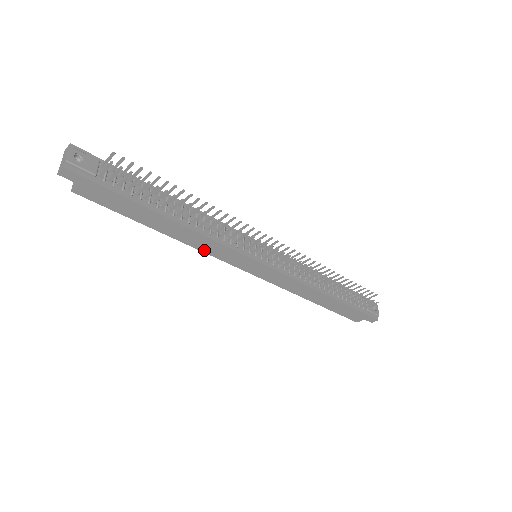
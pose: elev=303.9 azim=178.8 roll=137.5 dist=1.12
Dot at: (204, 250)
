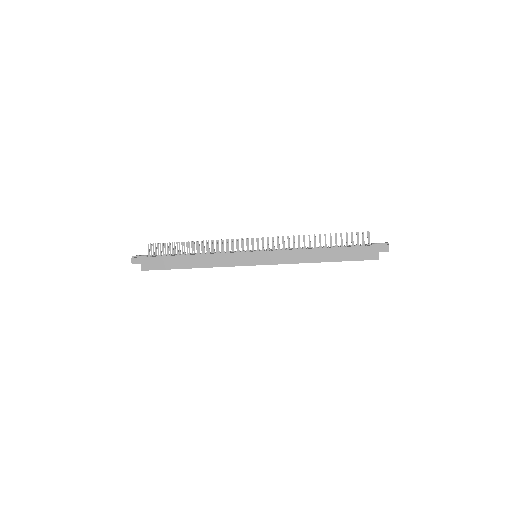
Dot at: (219, 265)
